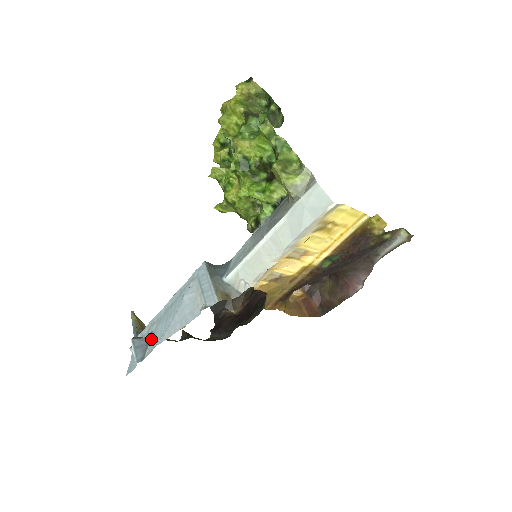
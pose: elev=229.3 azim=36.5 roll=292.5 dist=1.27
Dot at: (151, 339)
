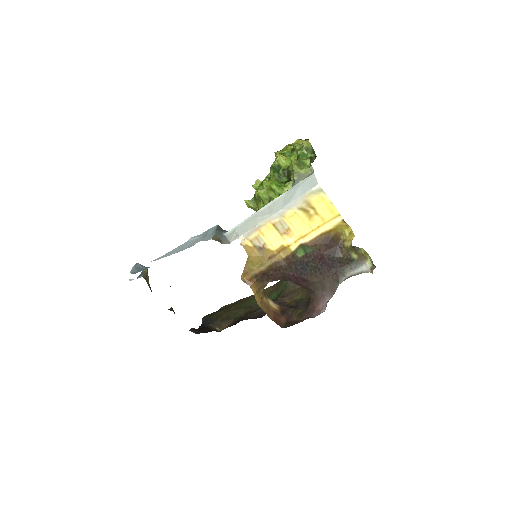
Dot at: occluded
